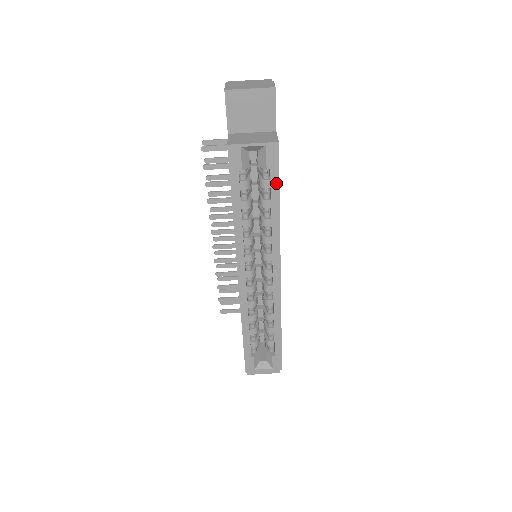
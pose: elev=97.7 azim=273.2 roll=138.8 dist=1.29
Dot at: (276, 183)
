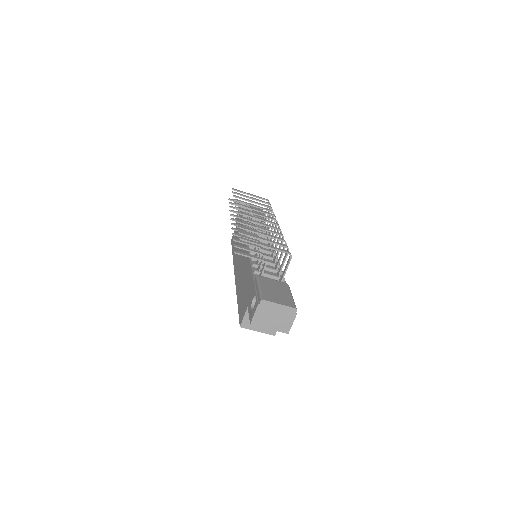
Dot at: occluded
